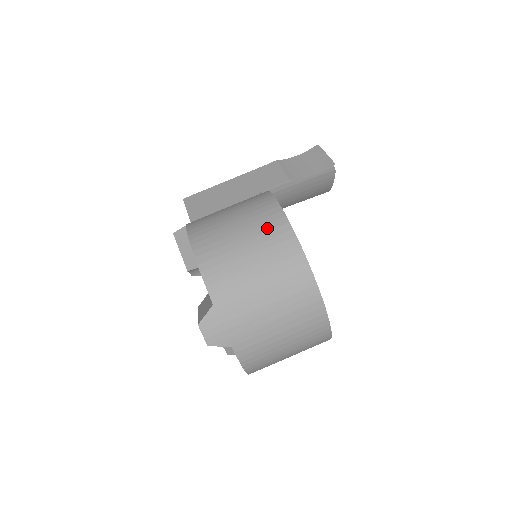
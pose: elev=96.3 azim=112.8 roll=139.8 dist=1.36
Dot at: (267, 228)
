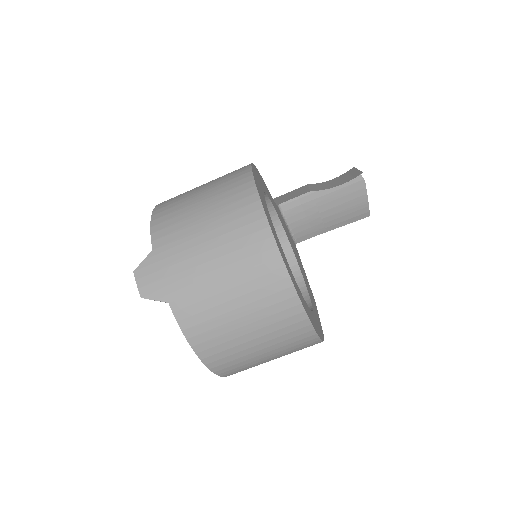
Dot at: (228, 179)
